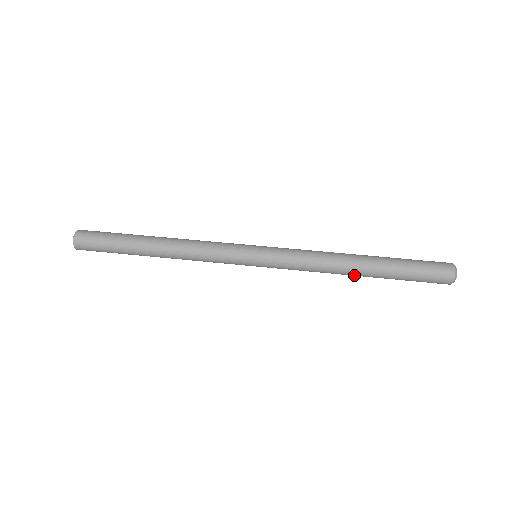
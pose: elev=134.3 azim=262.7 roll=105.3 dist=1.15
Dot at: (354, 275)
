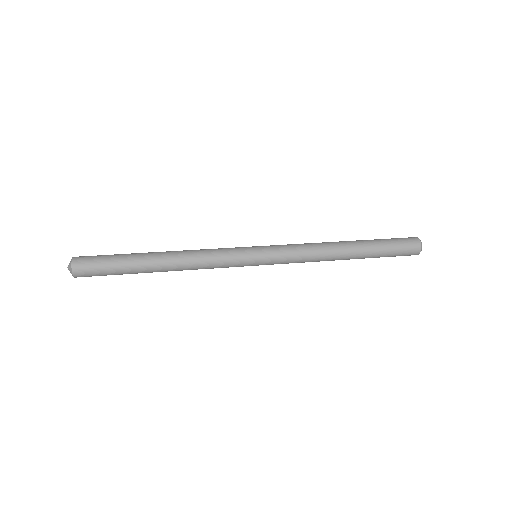
Dot at: (344, 259)
